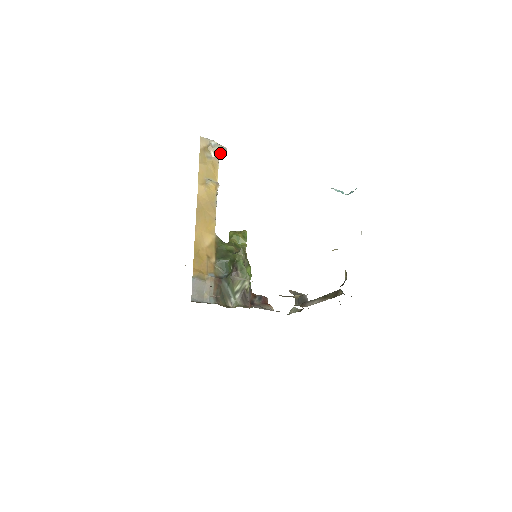
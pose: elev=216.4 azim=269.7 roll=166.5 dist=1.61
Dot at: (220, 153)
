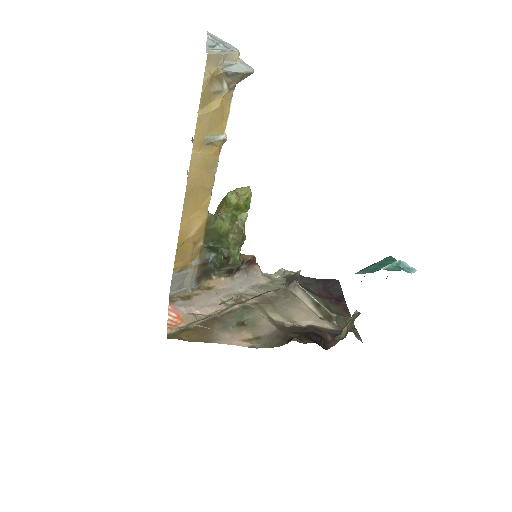
Dot at: (239, 80)
